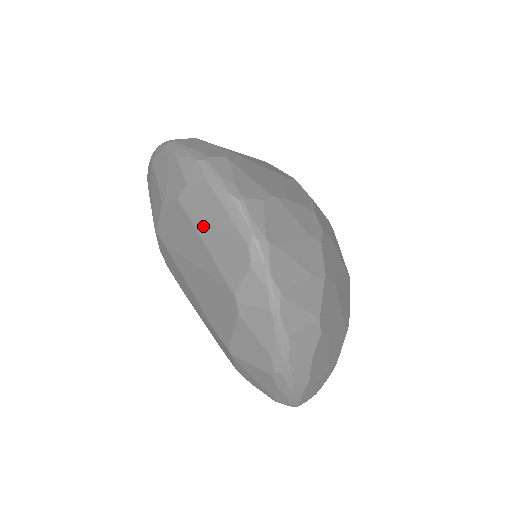
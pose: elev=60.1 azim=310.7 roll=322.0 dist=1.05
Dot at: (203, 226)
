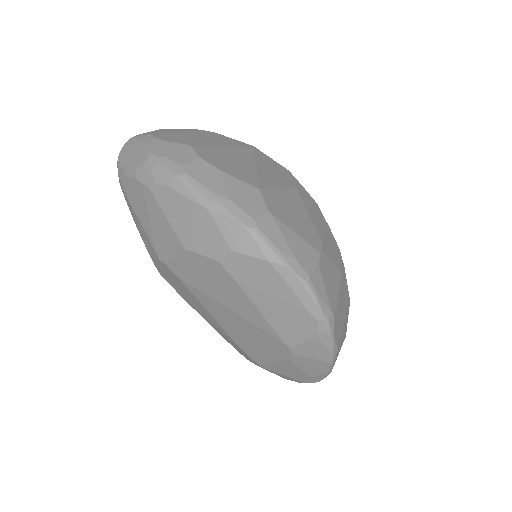
Dot at: (256, 293)
